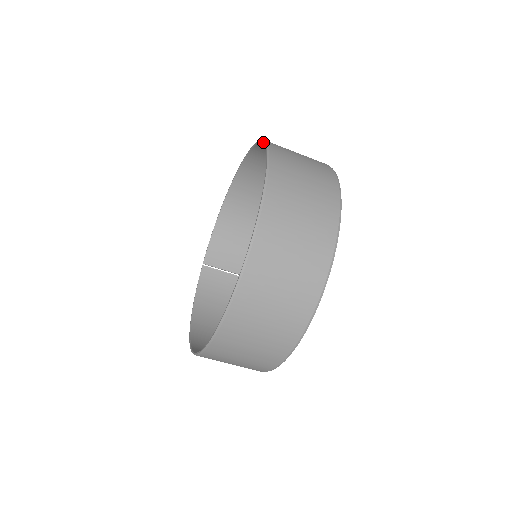
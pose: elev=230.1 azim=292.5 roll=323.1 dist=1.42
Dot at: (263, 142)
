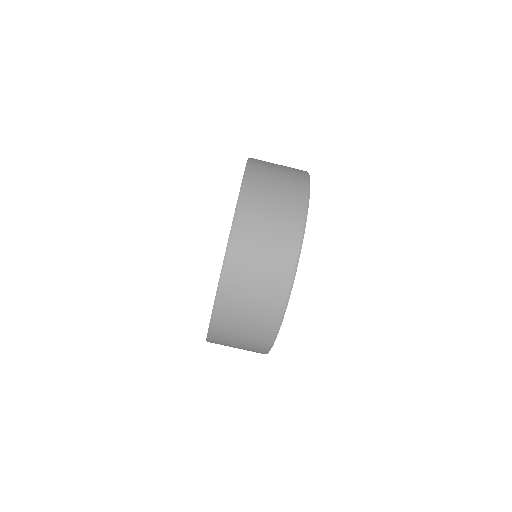
Dot at: (246, 164)
